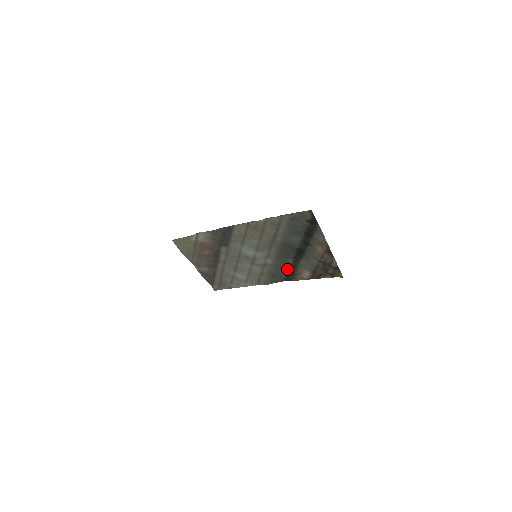
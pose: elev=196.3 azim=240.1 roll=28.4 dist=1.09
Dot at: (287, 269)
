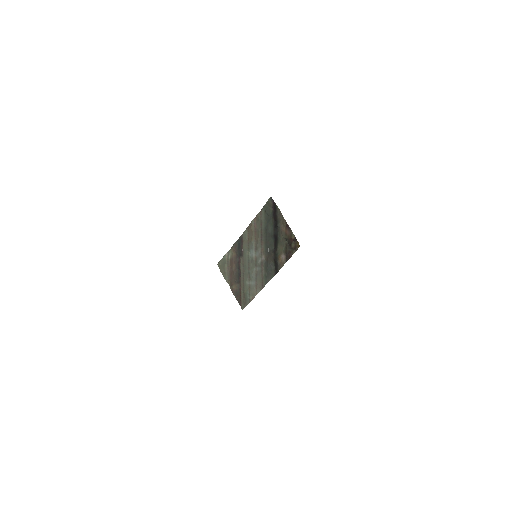
Dot at: (273, 259)
